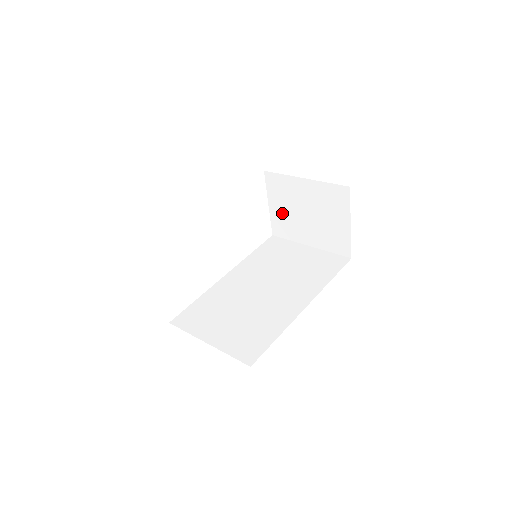
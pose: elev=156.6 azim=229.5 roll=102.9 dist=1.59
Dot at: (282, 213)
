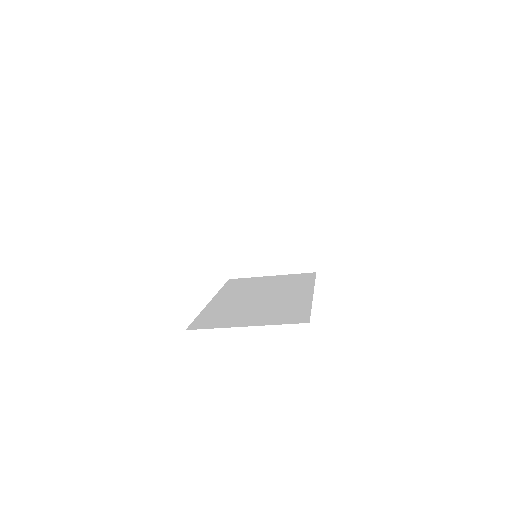
Dot at: (241, 250)
